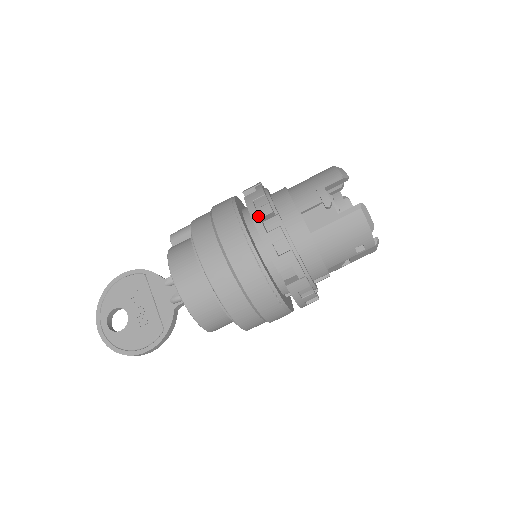
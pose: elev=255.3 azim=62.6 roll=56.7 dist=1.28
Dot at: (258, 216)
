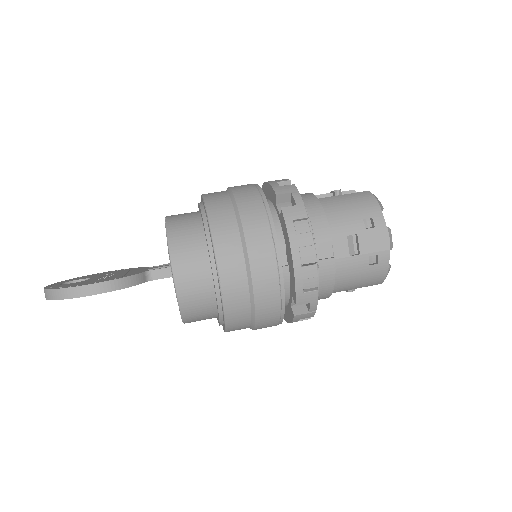
Dot at: occluded
